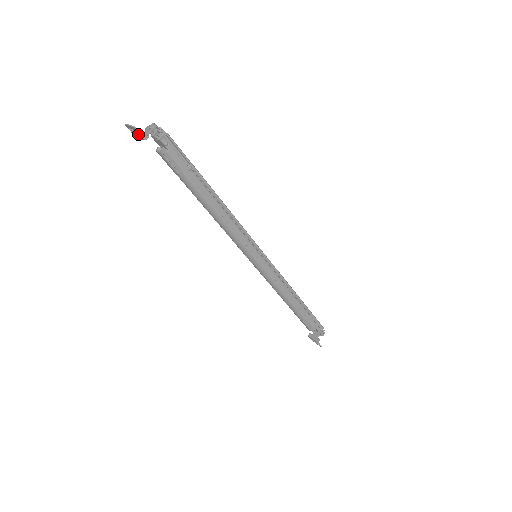
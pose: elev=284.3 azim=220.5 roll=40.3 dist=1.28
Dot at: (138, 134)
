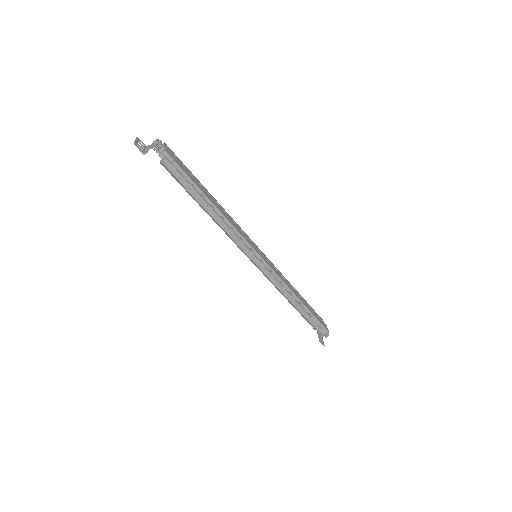
Dot at: (141, 148)
